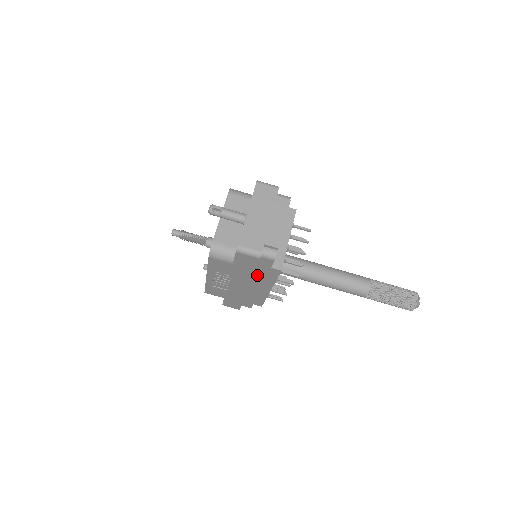
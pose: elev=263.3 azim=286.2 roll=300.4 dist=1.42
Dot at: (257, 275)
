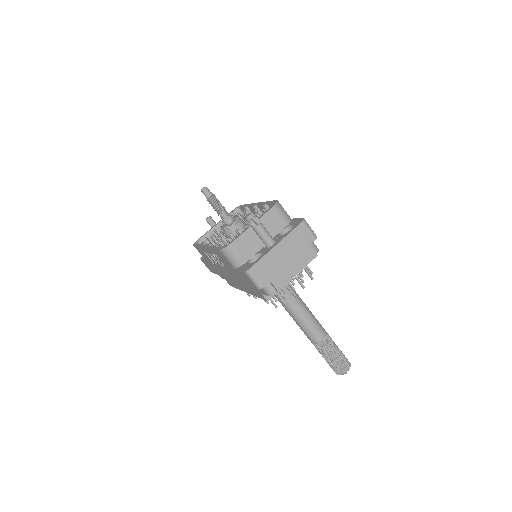
Dot at: occluded
